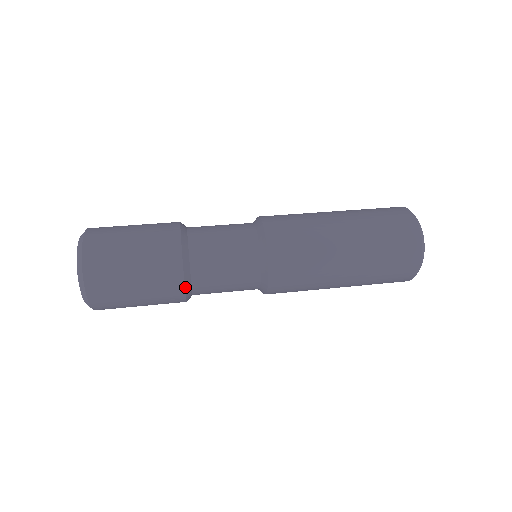
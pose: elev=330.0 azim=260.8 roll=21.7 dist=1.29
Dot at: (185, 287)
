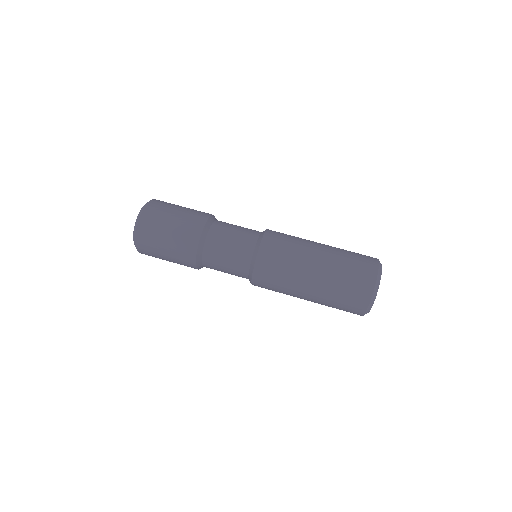
Dot at: occluded
